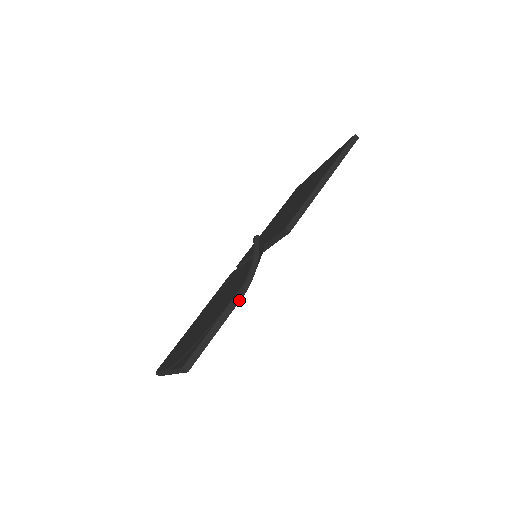
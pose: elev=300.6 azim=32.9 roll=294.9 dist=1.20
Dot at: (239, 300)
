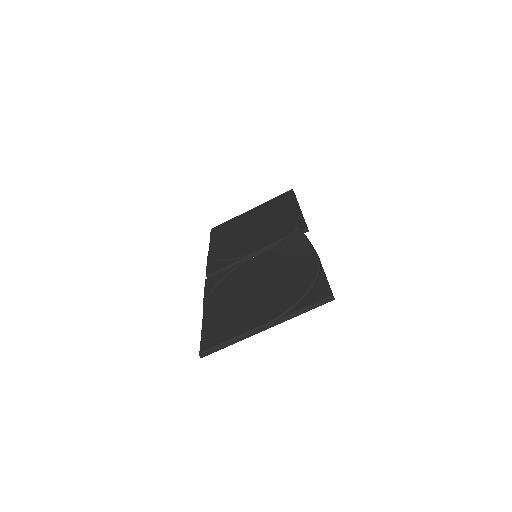
Dot at: occluded
